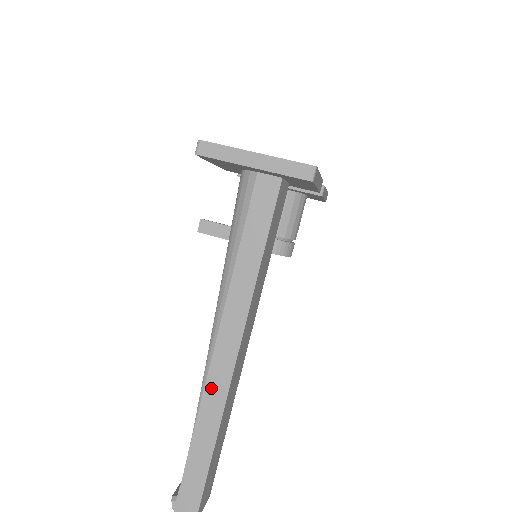
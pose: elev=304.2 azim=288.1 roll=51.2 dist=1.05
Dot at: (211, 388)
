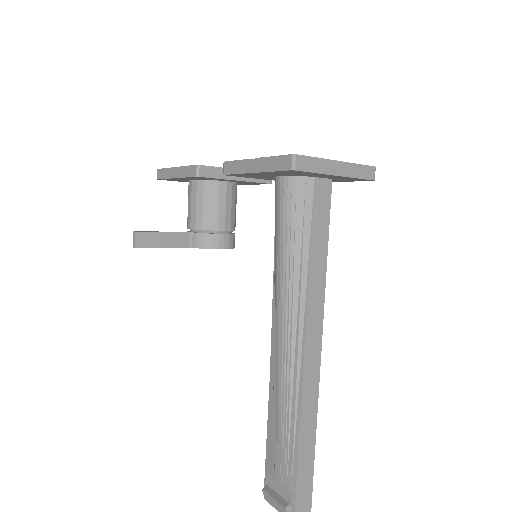
Dot at: (307, 391)
